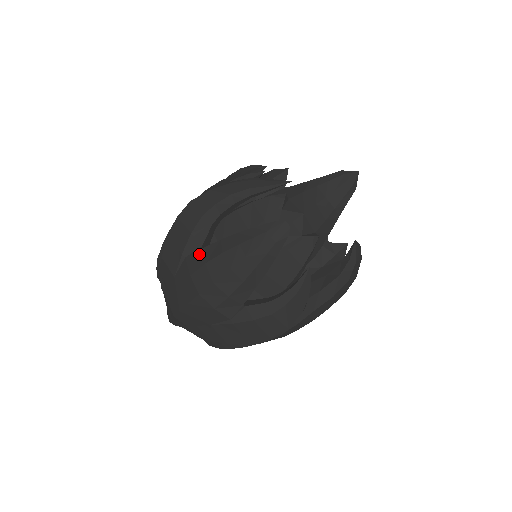
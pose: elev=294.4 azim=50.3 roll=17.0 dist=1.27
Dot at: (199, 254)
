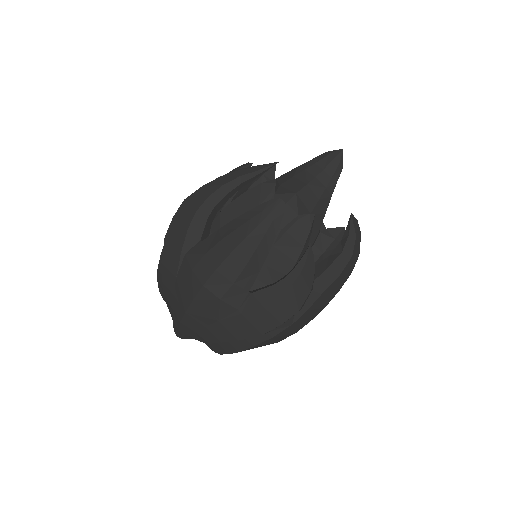
Dot at: (198, 247)
